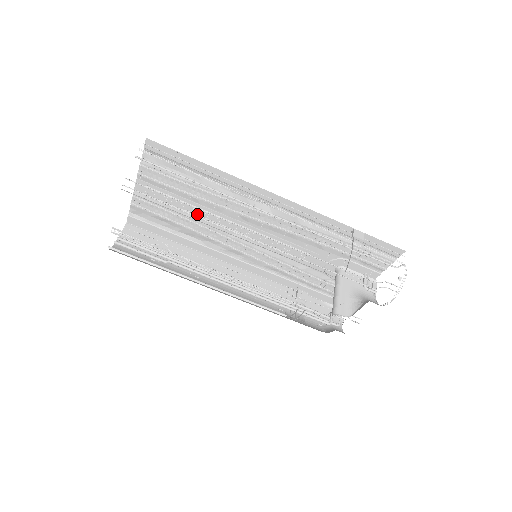
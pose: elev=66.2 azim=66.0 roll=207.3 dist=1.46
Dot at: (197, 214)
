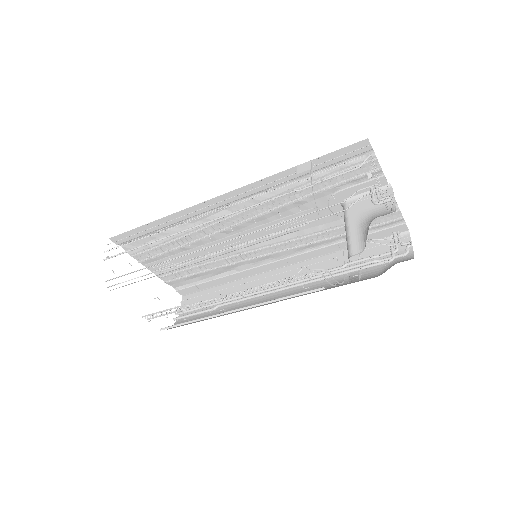
Dot at: (201, 256)
